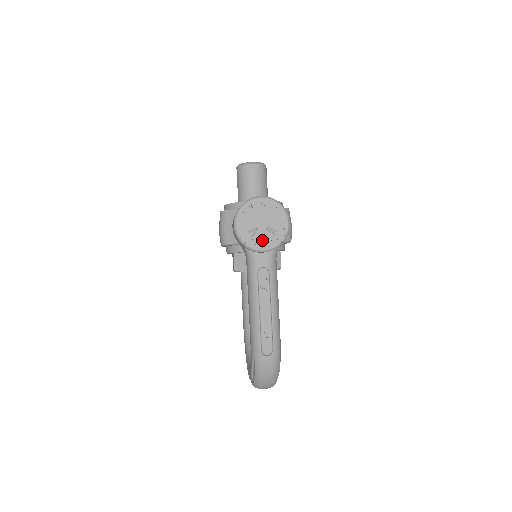
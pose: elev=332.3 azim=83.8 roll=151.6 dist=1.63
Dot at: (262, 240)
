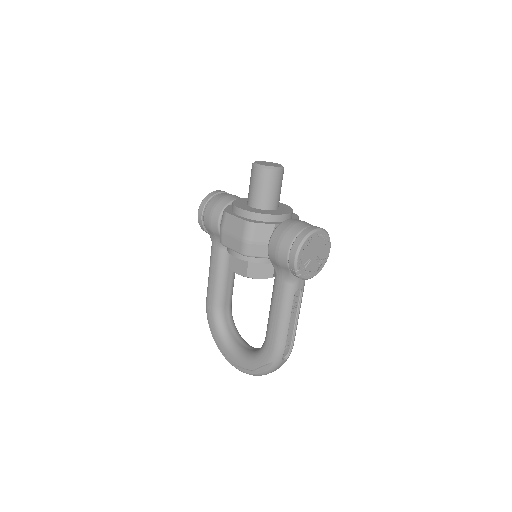
Dot at: (311, 269)
